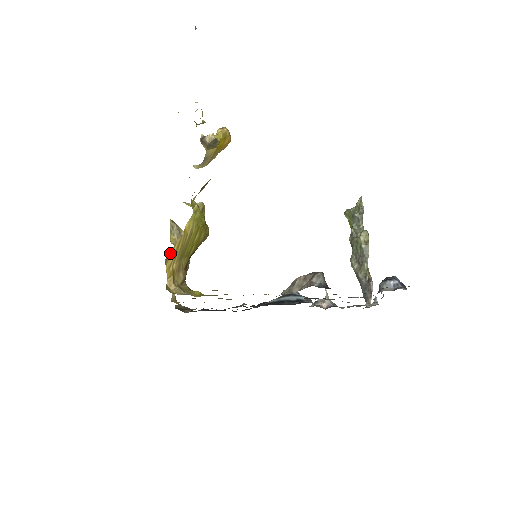
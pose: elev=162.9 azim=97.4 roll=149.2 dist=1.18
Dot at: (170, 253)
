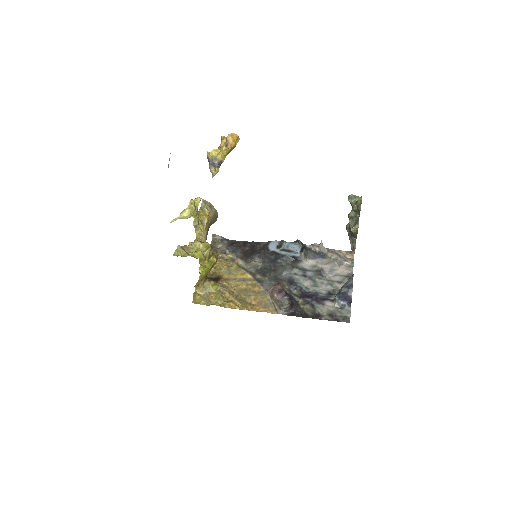
Dot at: occluded
